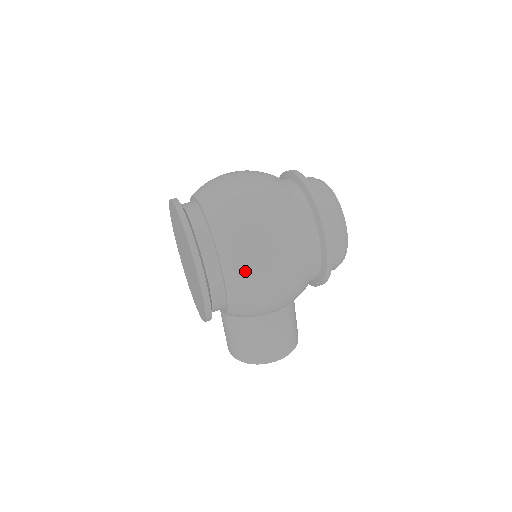
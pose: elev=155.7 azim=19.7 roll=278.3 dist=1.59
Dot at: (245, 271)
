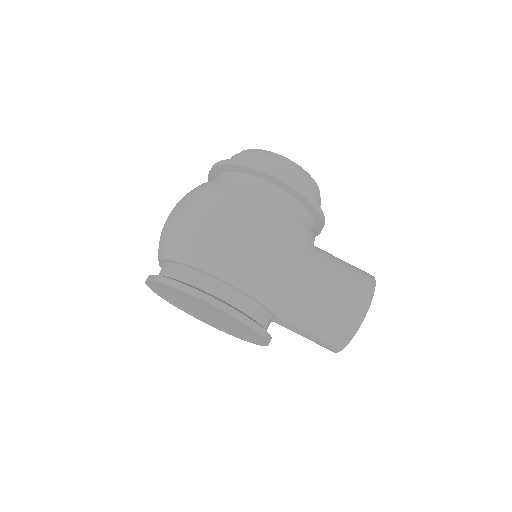
Dot at: (223, 253)
